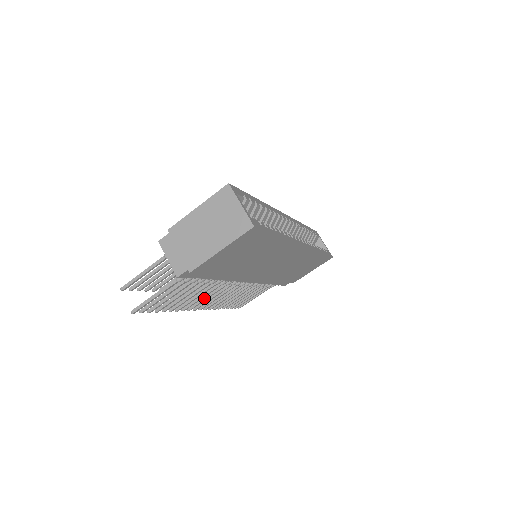
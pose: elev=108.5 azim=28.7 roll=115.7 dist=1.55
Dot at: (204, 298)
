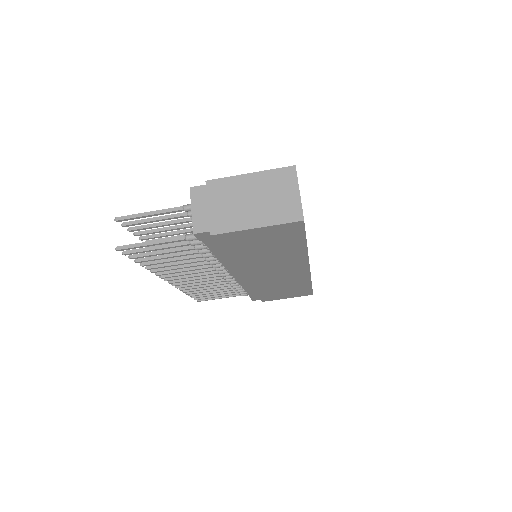
Dot at: (184, 272)
